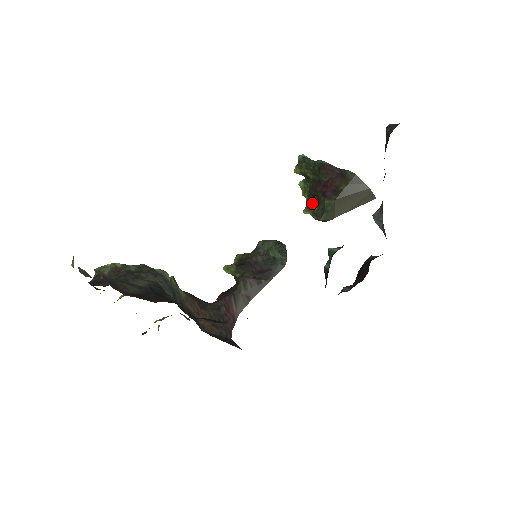
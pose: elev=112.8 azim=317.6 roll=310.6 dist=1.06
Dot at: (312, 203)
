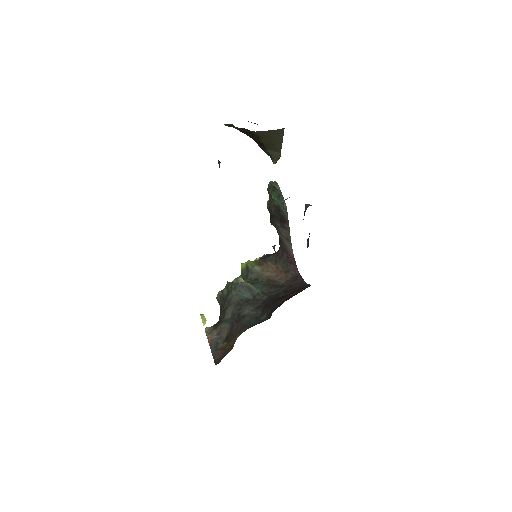
Dot at: occluded
